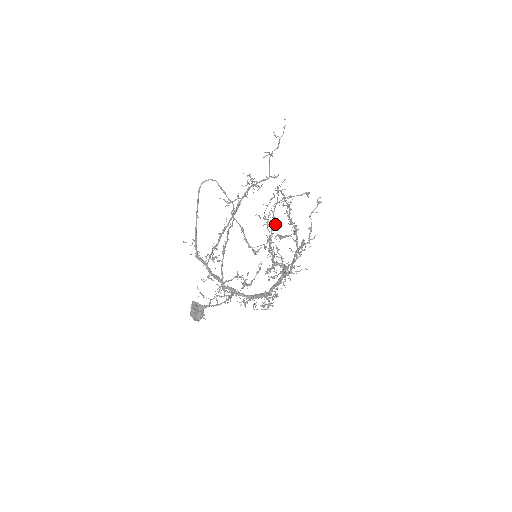
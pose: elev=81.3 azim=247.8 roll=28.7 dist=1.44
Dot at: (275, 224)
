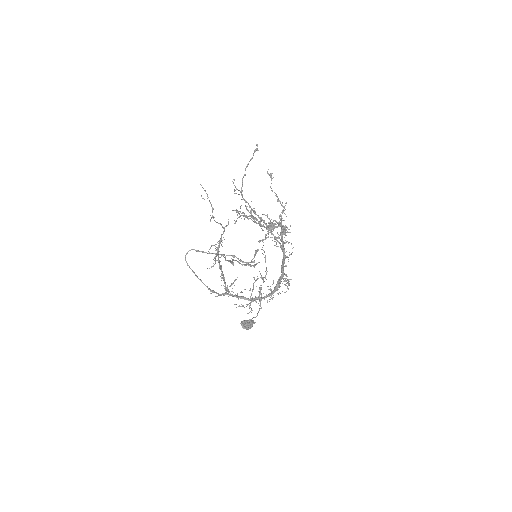
Dot at: occluded
